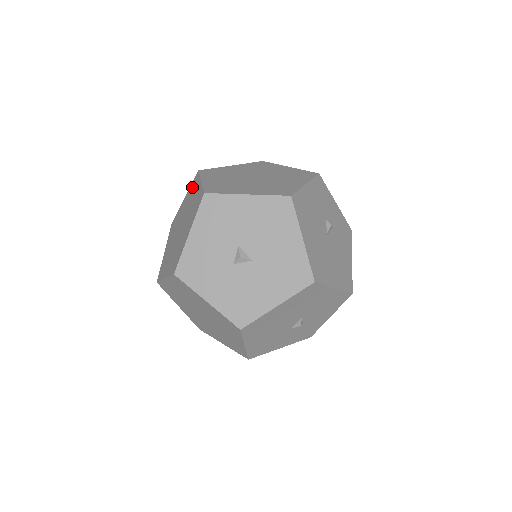
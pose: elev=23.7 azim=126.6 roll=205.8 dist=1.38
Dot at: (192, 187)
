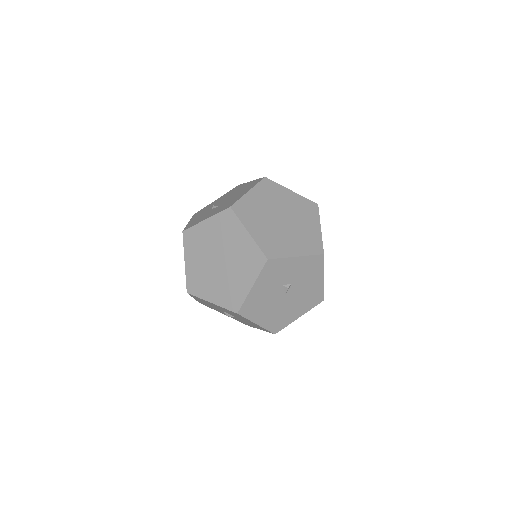
Dot at: occluded
